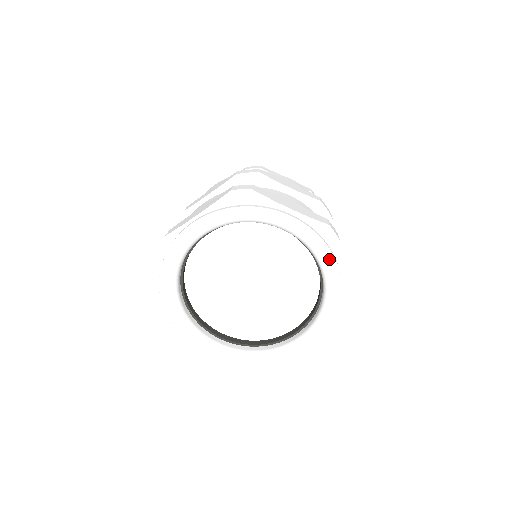
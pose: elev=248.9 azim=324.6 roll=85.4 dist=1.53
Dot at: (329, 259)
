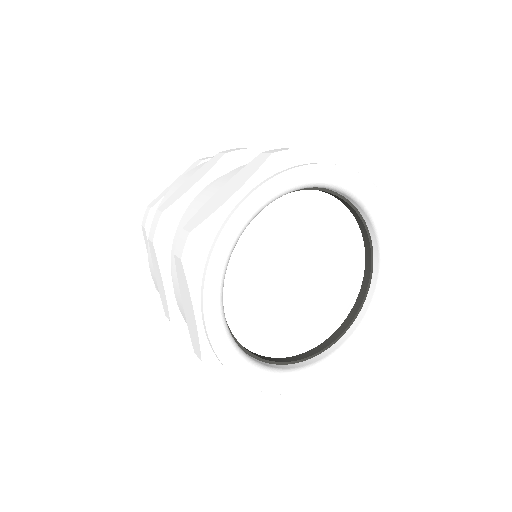
Dot at: (390, 219)
